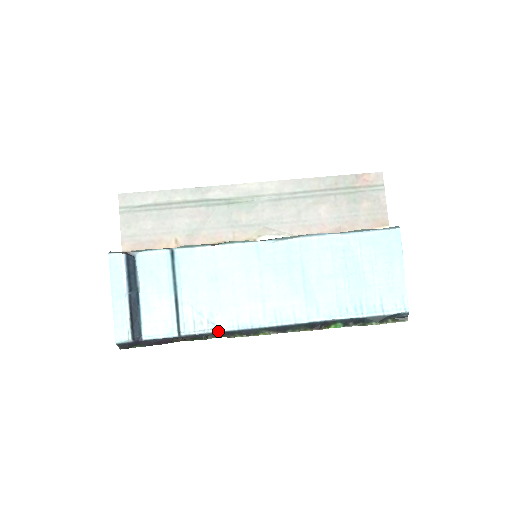
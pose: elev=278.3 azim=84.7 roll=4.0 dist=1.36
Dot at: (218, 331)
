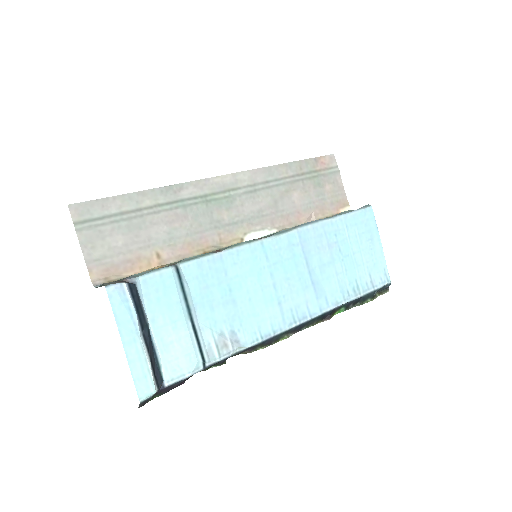
Dot at: (243, 349)
